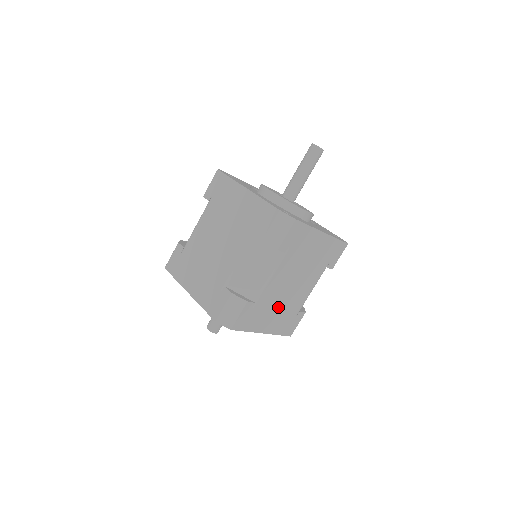
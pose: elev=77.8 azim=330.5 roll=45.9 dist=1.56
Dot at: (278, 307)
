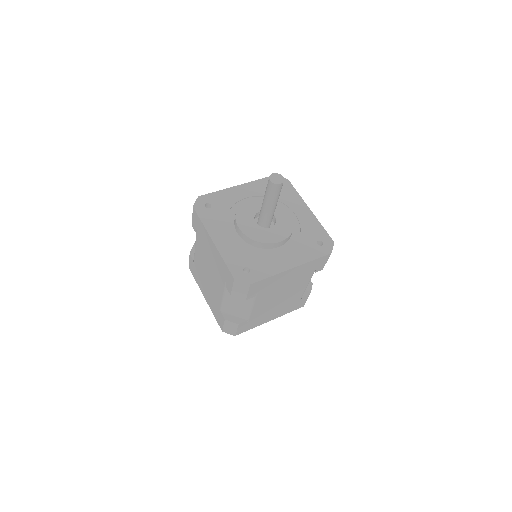
Dot at: (275, 309)
